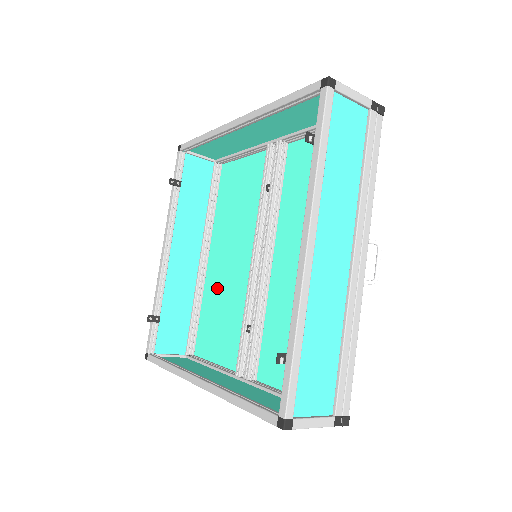
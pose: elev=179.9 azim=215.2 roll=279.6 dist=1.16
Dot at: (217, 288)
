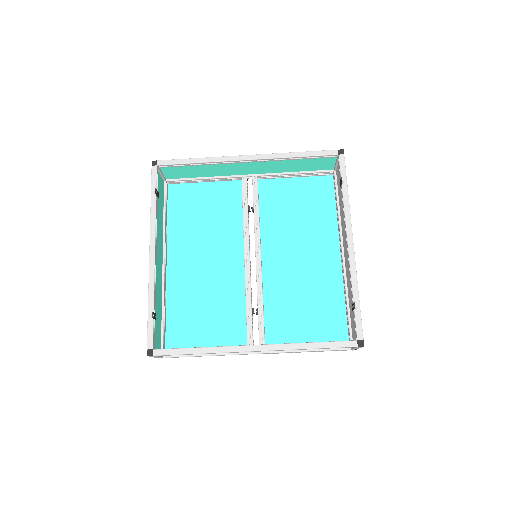
Dot at: (189, 288)
